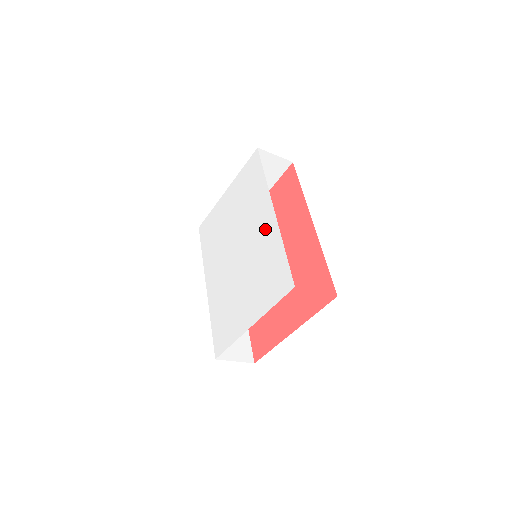
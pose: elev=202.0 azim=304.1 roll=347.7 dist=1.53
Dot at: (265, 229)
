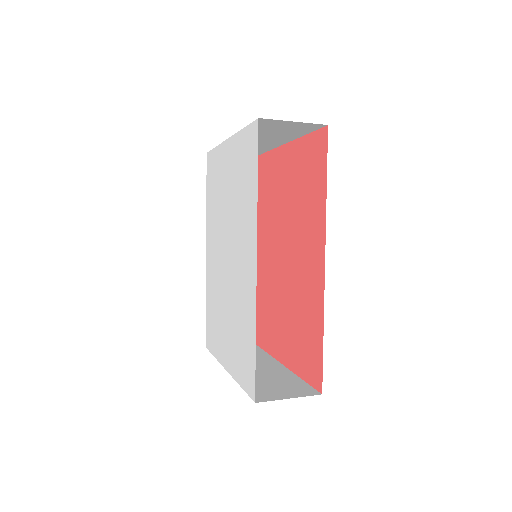
Dot at: (247, 278)
